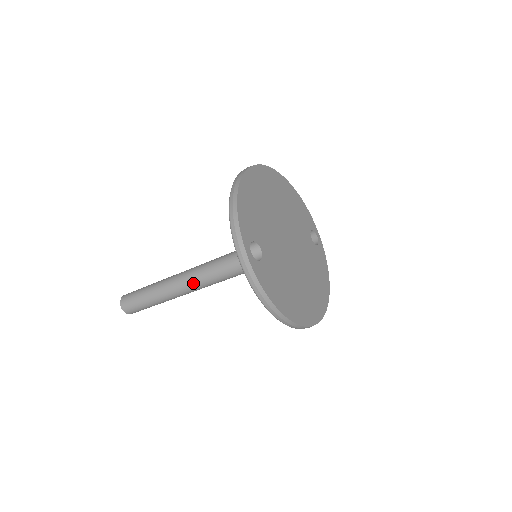
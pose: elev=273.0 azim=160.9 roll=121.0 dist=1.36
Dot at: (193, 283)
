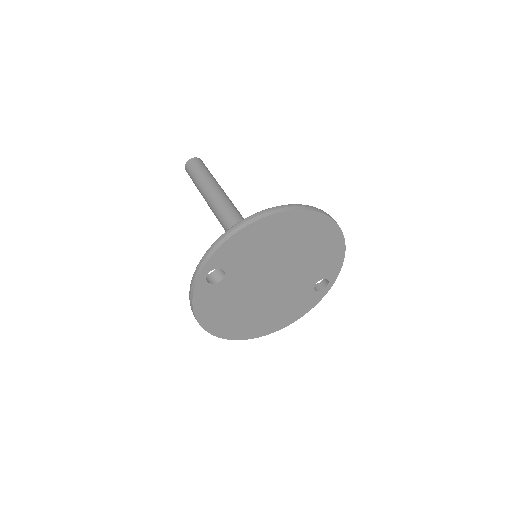
Dot at: (217, 215)
